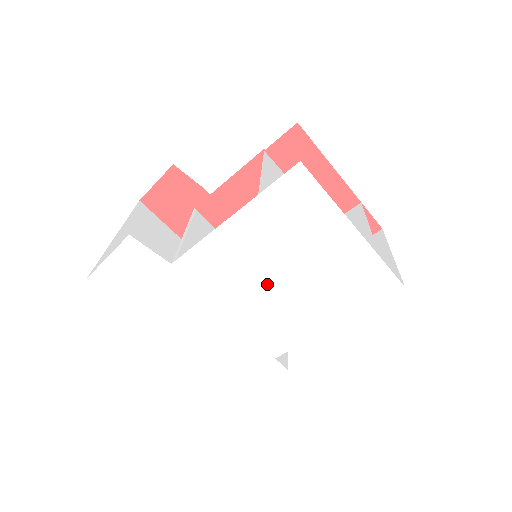
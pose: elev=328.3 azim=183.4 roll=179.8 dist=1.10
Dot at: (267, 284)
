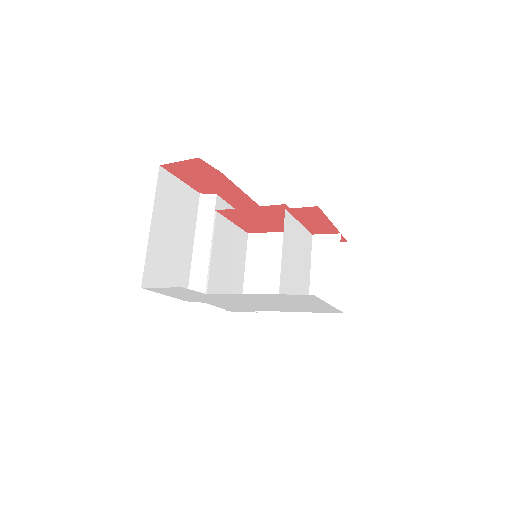
Dot at: (264, 303)
